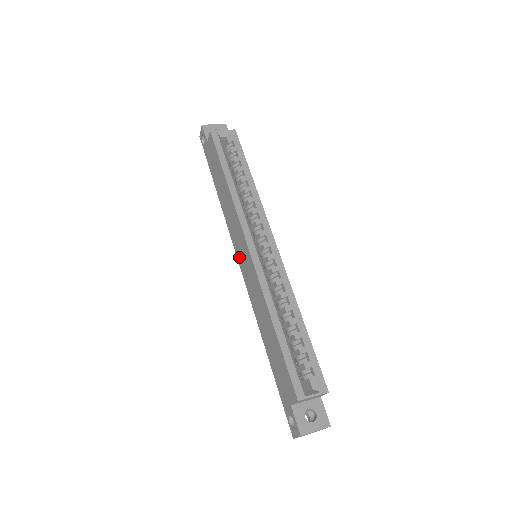
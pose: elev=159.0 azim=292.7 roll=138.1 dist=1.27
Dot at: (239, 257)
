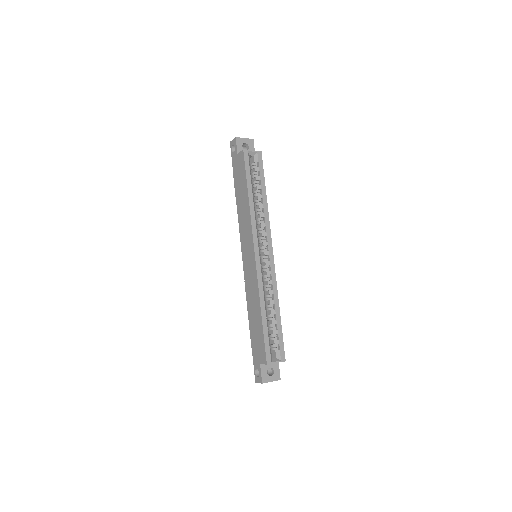
Dot at: (244, 254)
